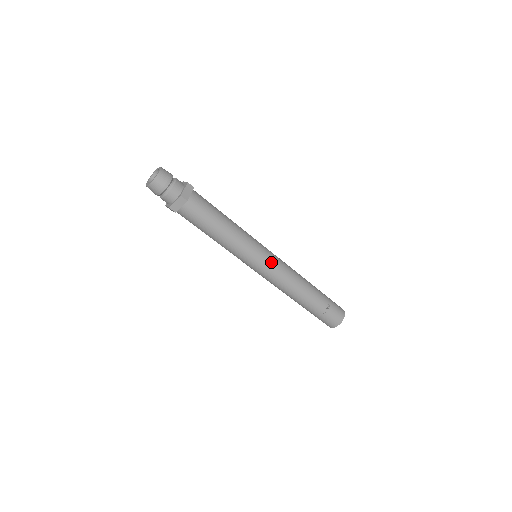
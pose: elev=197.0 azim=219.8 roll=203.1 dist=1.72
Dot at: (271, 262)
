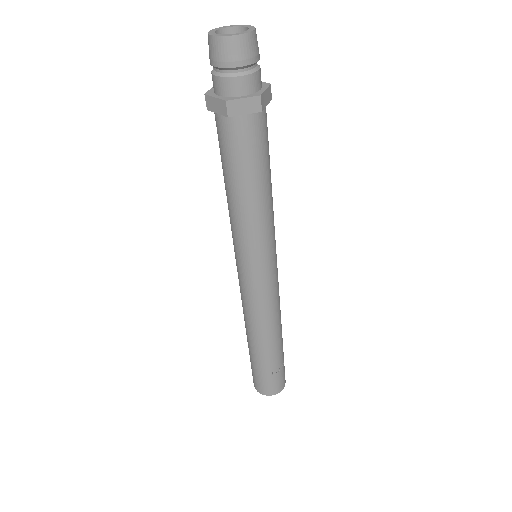
Dot at: (274, 276)
